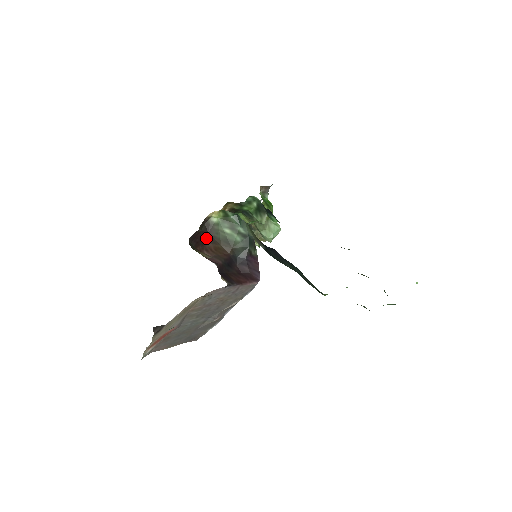
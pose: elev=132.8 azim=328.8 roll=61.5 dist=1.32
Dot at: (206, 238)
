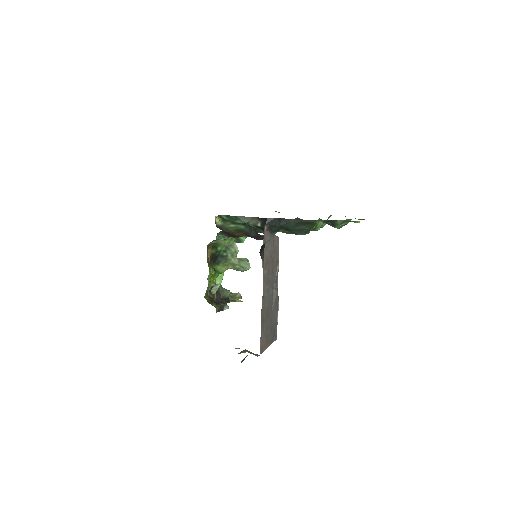
Dot at: occluded
